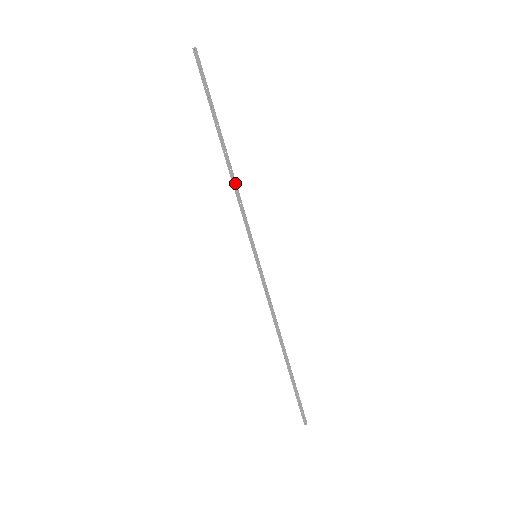
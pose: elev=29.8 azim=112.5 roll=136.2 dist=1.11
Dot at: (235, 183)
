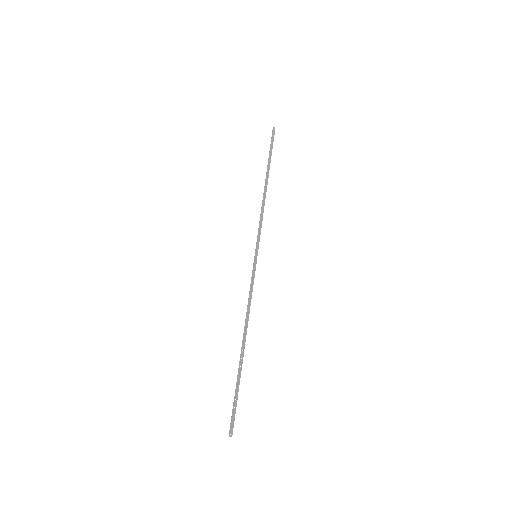
Dot at: occluded
